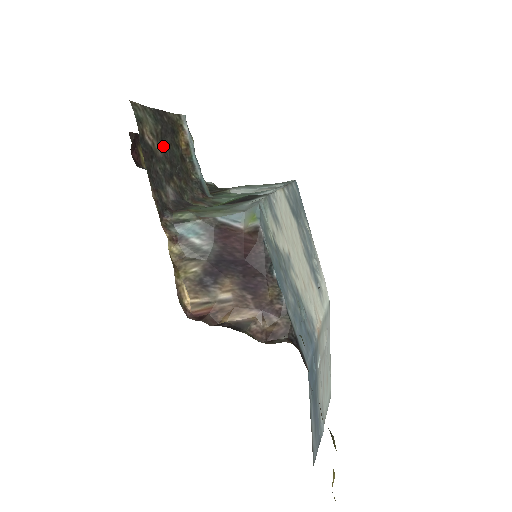
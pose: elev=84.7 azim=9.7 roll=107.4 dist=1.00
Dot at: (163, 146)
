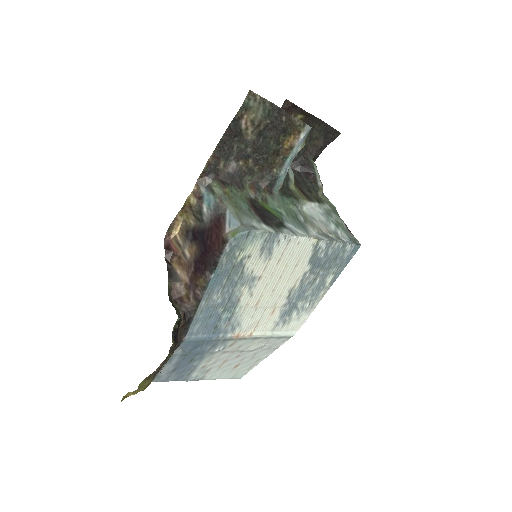
Dot at: (260, 135)
